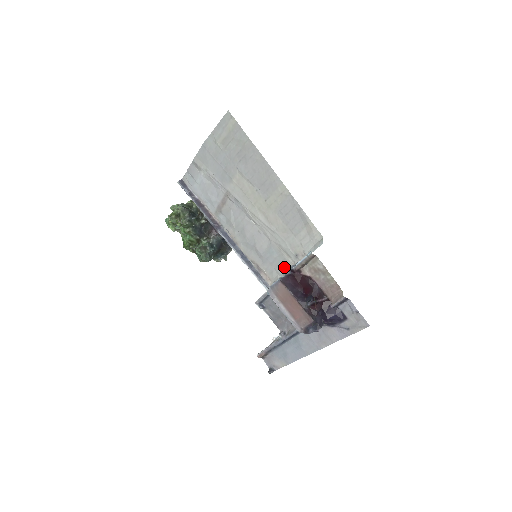
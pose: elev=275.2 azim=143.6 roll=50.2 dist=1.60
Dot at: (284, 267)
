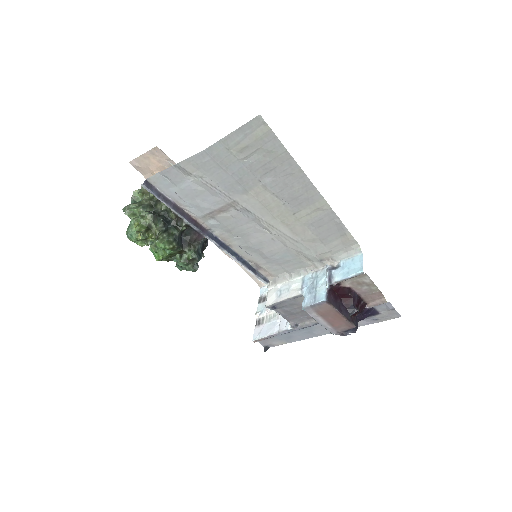
Dot at: (298, 267)
